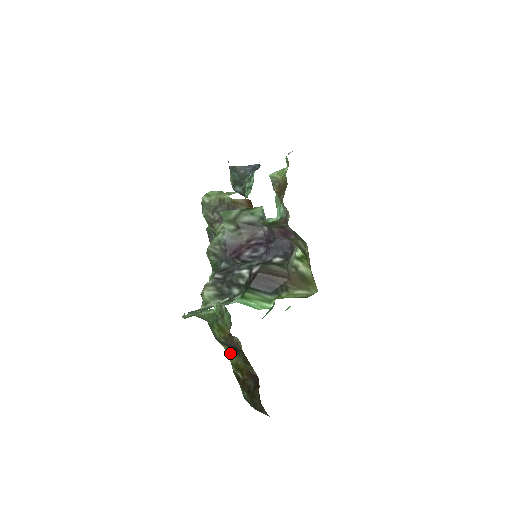
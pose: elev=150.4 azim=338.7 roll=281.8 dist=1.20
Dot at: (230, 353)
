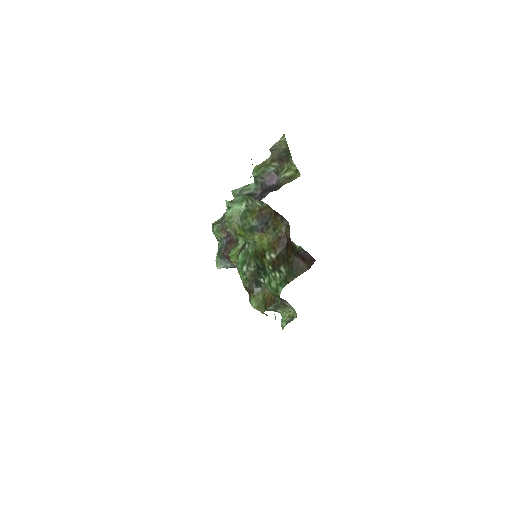
Dot at: (262, 240)
